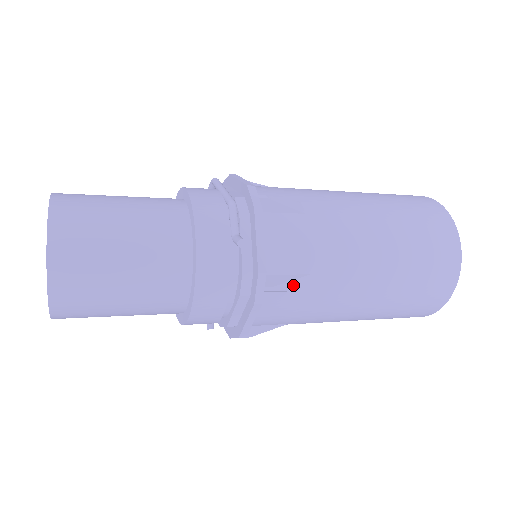
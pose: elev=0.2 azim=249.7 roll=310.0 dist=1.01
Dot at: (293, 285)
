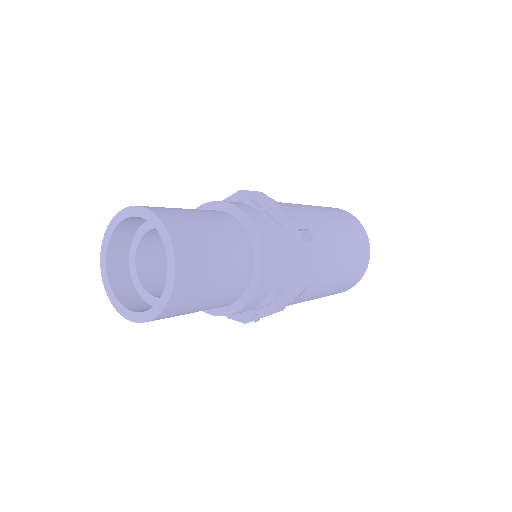
Dot at: (307, 234)
